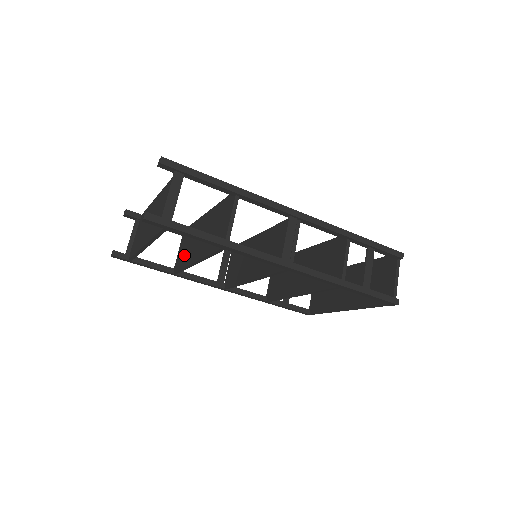
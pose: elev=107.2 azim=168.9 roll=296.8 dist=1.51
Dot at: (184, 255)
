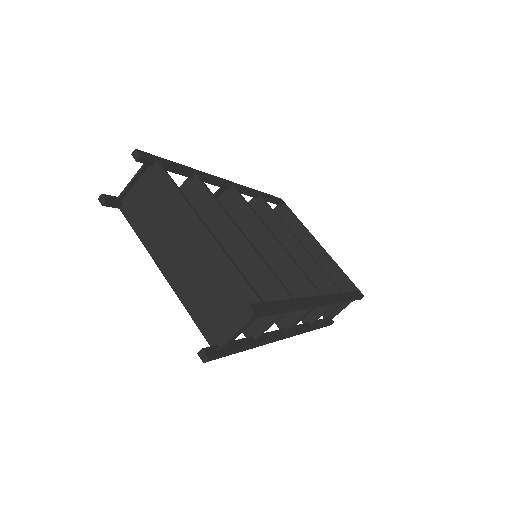
Dot at: occluded
